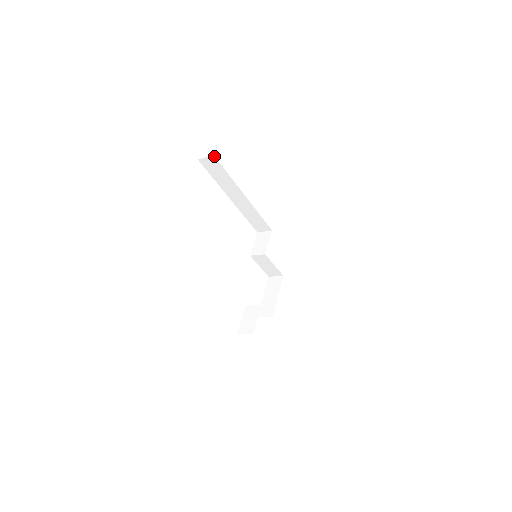
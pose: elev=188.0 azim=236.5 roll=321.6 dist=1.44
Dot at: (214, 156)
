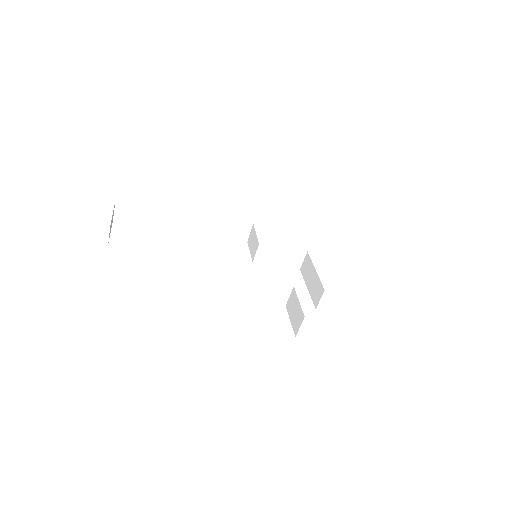
Dot at: (117, 201)
